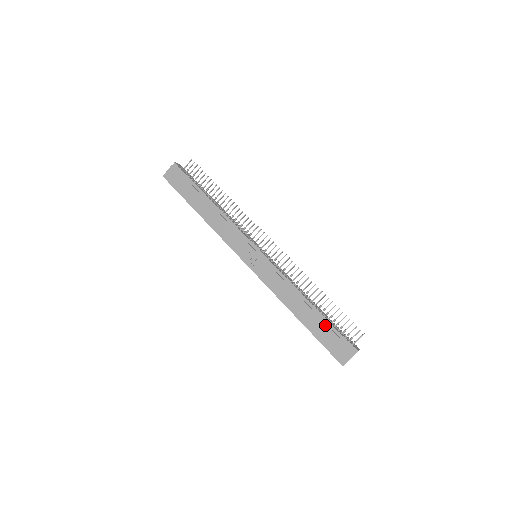
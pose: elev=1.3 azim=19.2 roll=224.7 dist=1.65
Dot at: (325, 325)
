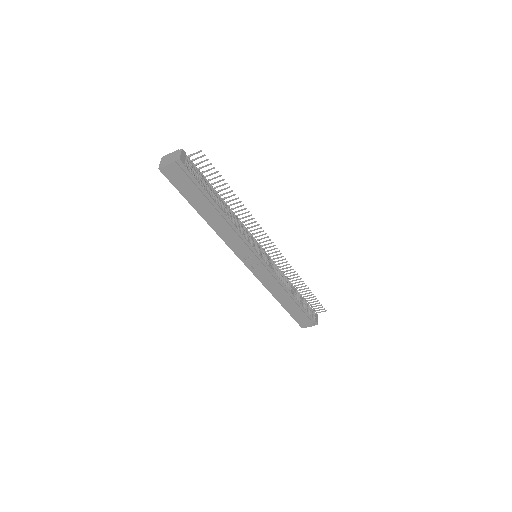
Dot at: (301, 310)
